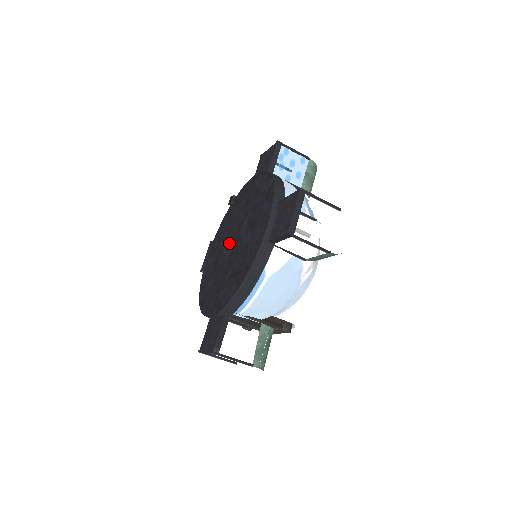
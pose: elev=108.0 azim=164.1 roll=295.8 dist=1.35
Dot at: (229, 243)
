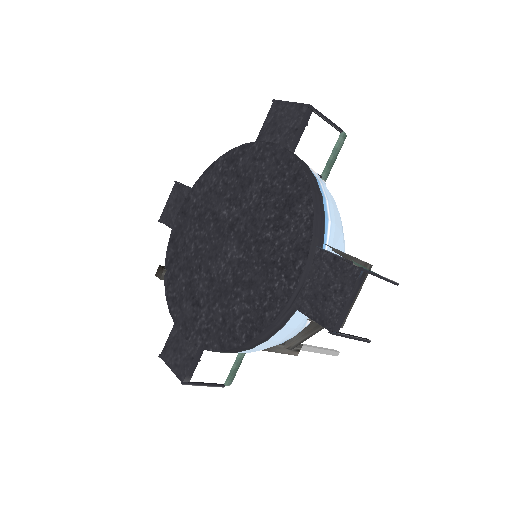
Dot at: (220, 255)
